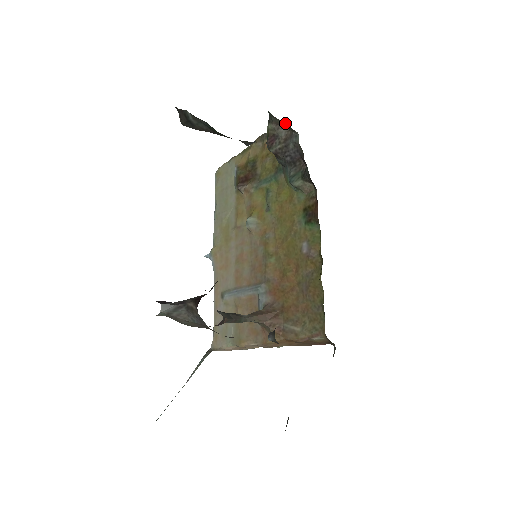
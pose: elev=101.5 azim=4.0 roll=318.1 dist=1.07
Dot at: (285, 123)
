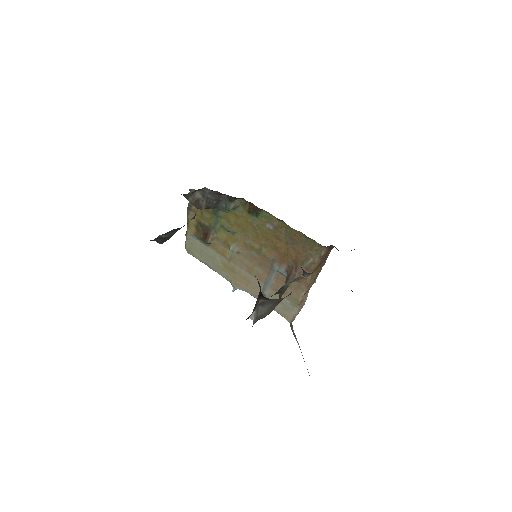
Dot at: (195, 190)
